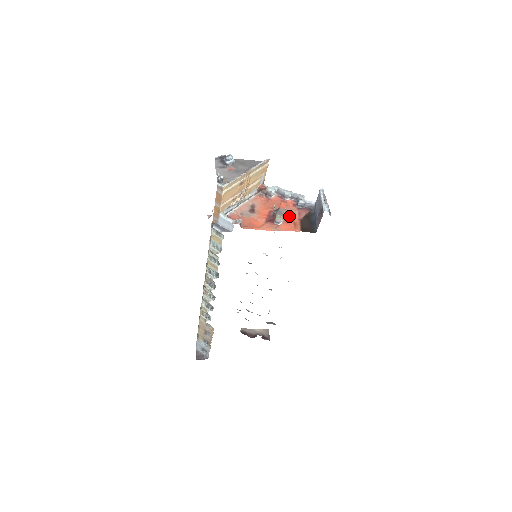
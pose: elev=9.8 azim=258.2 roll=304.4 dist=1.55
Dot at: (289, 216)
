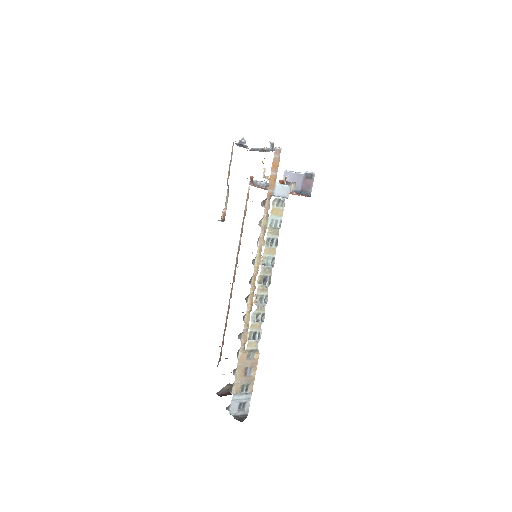
Dot at: occluded
